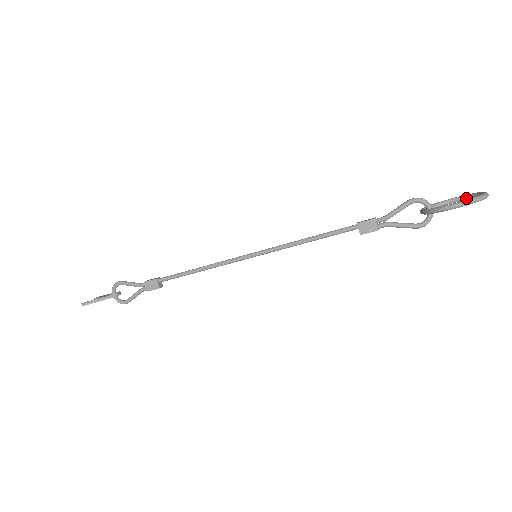
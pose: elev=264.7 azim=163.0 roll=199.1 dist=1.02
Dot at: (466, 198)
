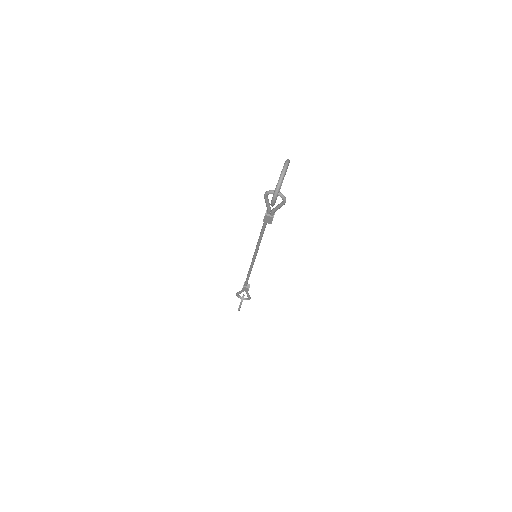
Dot at: occluded
